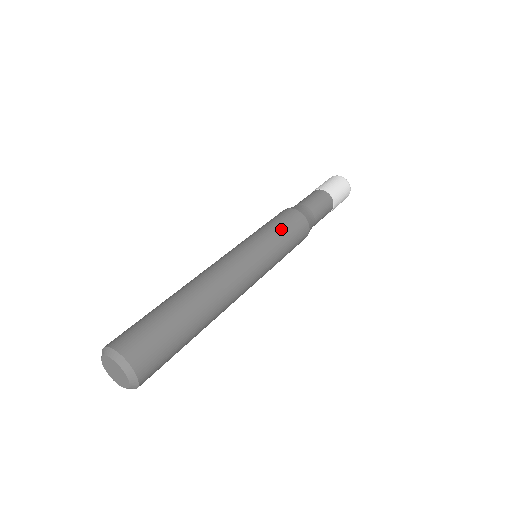
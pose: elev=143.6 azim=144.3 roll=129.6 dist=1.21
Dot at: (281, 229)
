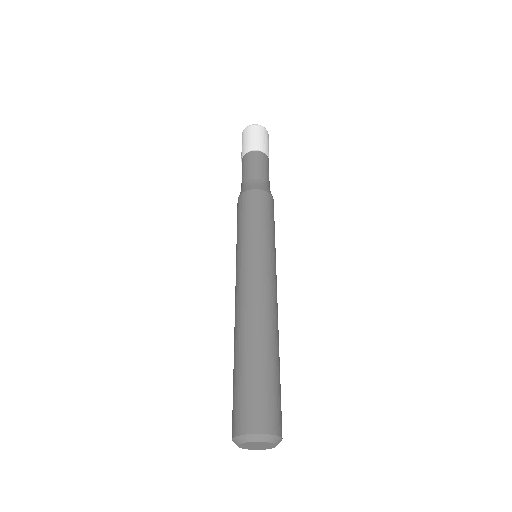
Dot at: (273, 225)
